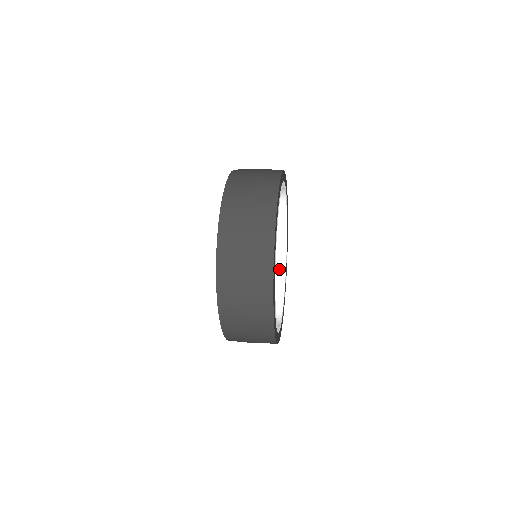
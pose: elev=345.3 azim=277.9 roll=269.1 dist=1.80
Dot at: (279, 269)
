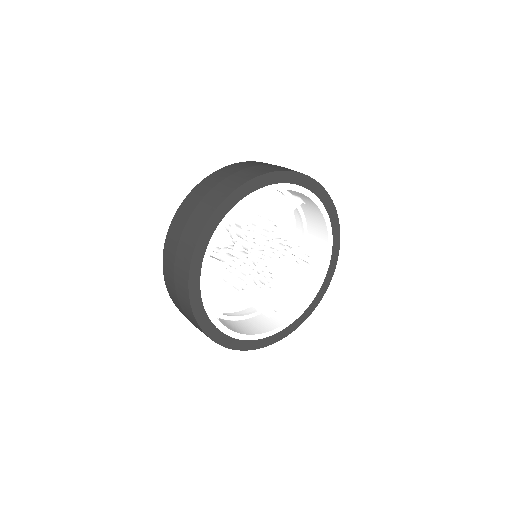
Dot at: (318, 216)
